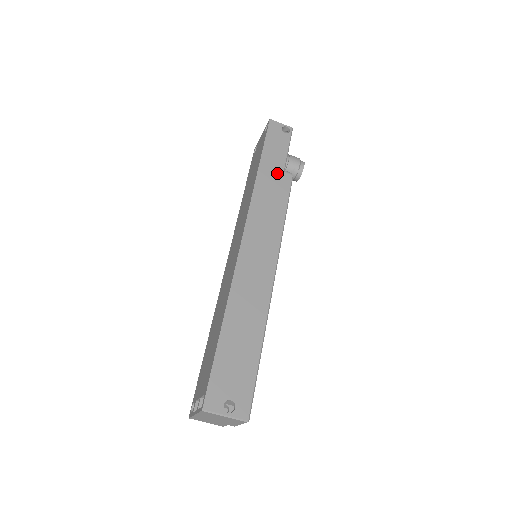
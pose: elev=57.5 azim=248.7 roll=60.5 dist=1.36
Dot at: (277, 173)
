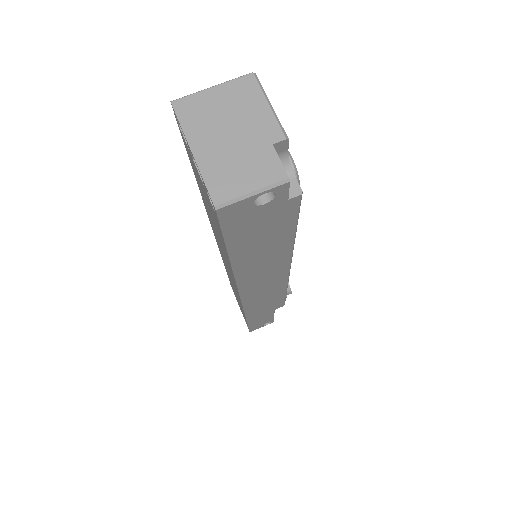
Dot at: occluded
